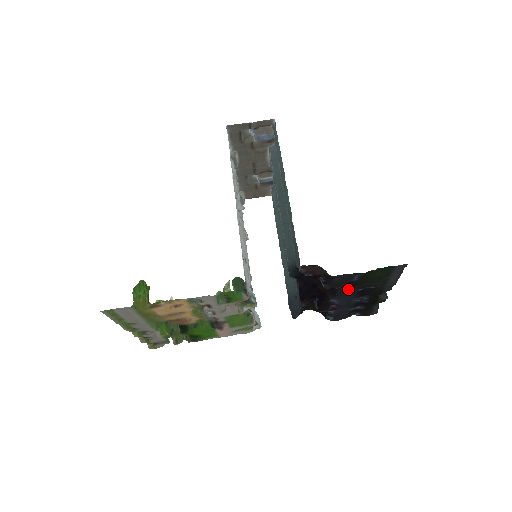
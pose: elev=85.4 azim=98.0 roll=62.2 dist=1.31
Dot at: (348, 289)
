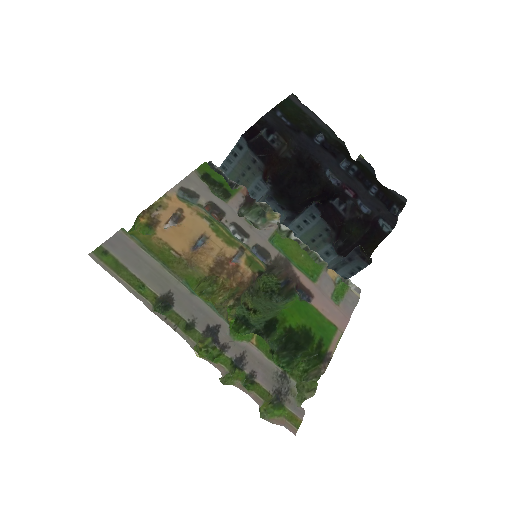
Dot at: (309, 147)
